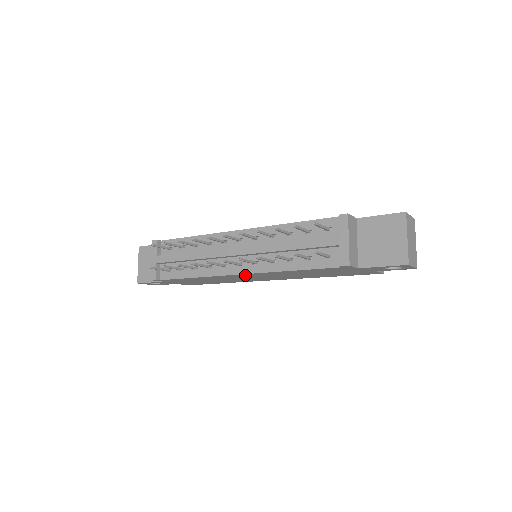
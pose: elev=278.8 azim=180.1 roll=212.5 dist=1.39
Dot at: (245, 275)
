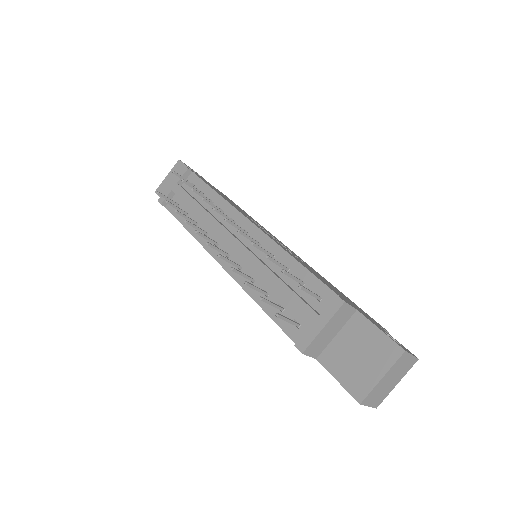
Dot at: occluded
